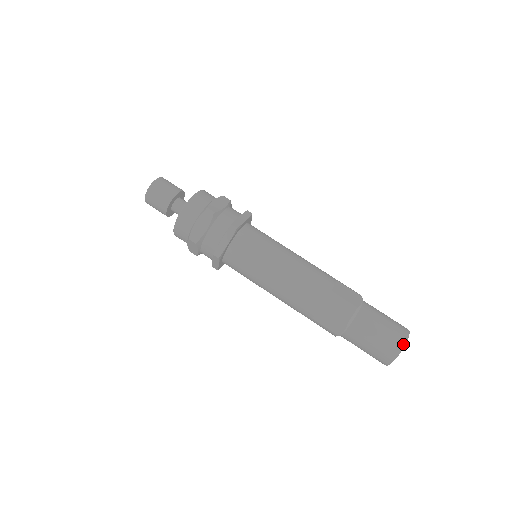
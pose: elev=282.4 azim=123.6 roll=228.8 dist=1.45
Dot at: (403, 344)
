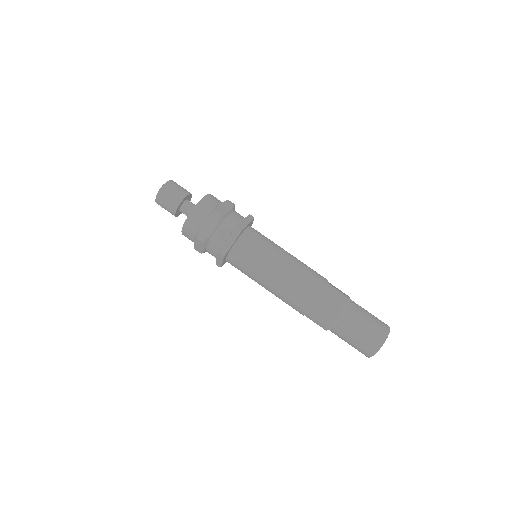
Dot at: (373, 354)
